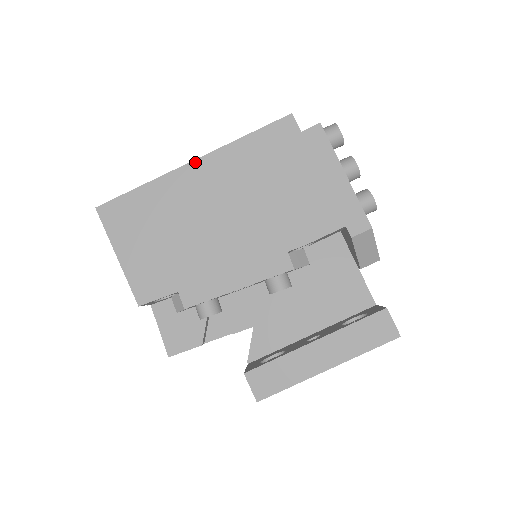
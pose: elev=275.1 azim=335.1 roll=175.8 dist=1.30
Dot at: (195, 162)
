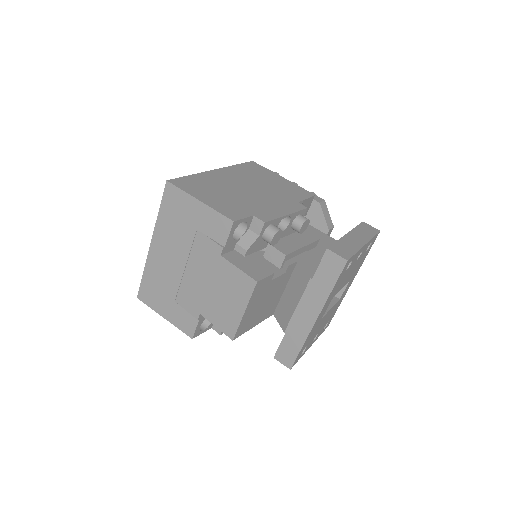
Dot at: (217, 170)
